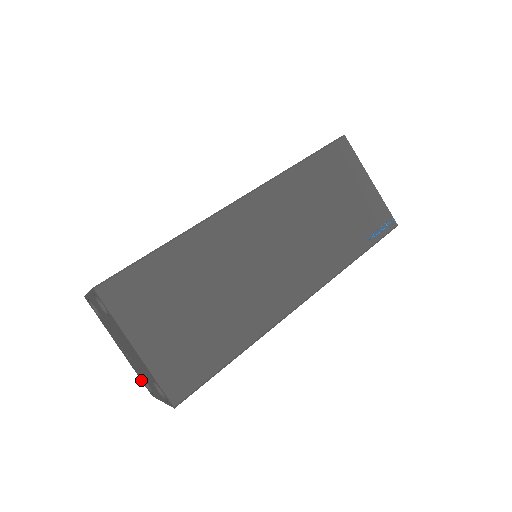
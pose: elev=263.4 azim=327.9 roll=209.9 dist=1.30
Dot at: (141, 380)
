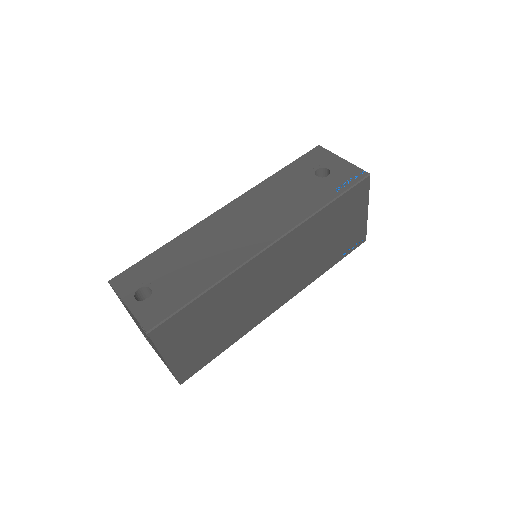
Dot at: occluded
